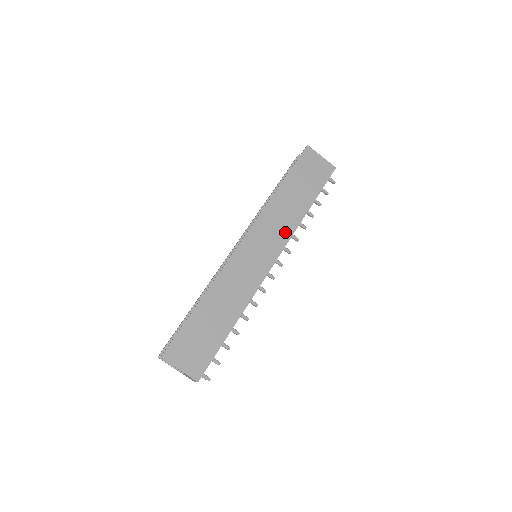
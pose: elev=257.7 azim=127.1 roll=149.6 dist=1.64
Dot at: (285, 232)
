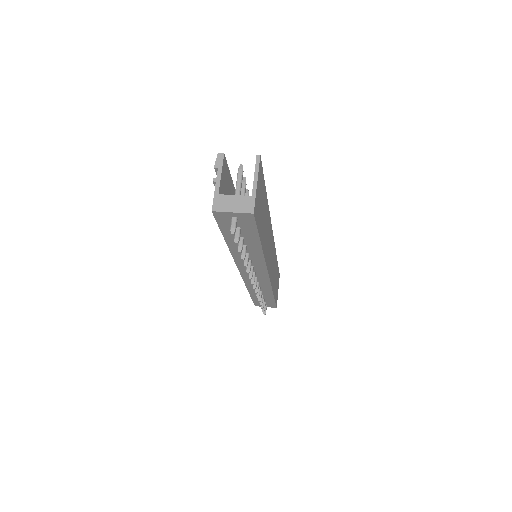
Dot at: (272, 278)
